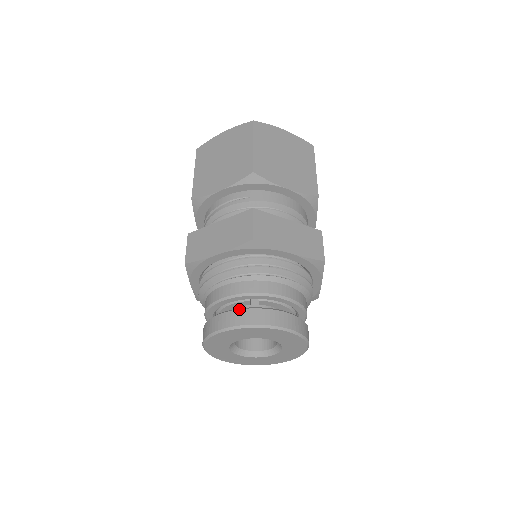
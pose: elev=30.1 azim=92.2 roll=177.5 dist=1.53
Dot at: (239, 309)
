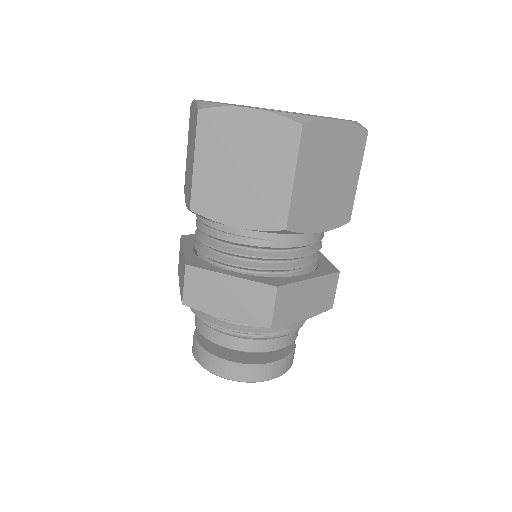
Dot at: (241, 366)
